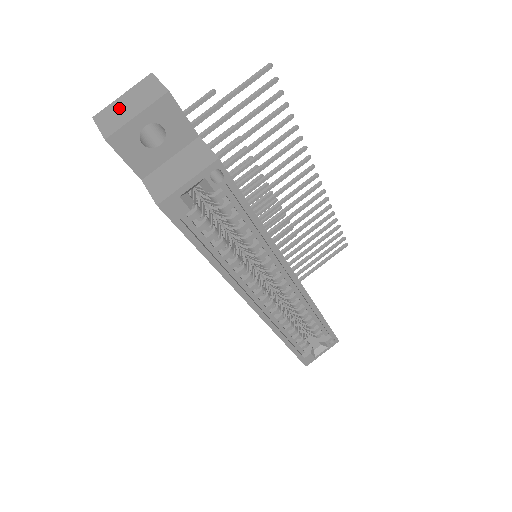
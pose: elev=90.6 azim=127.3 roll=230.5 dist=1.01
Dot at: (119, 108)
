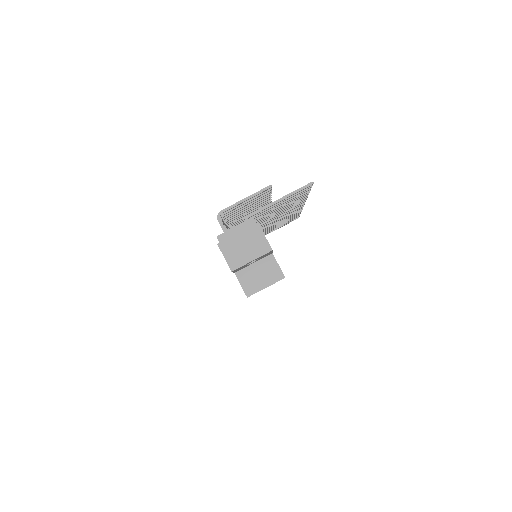
Dot at: (238, 247)
